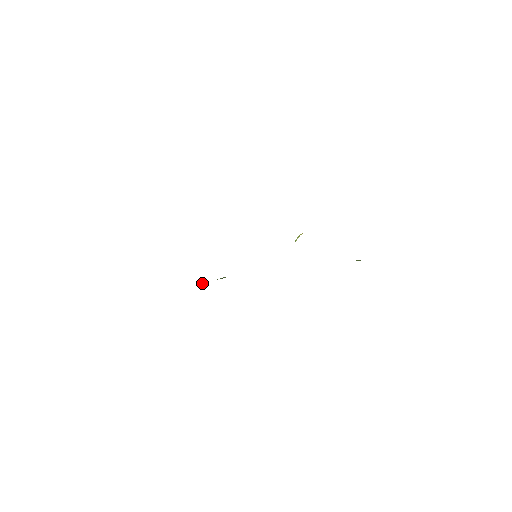
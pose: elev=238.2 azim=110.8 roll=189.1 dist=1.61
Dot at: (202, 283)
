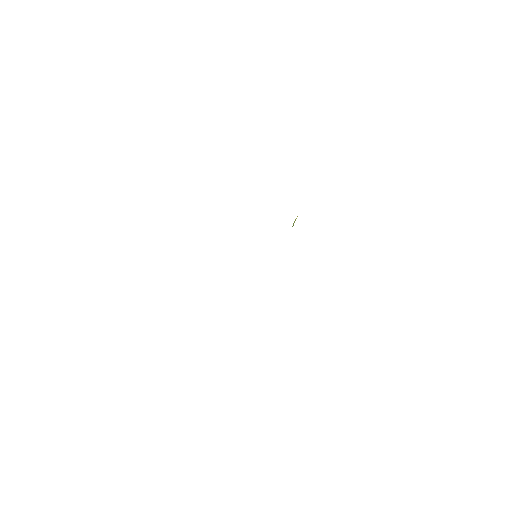
Dot at: occluded
